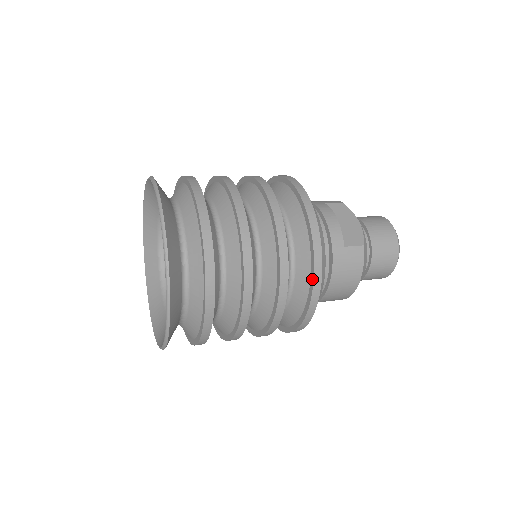
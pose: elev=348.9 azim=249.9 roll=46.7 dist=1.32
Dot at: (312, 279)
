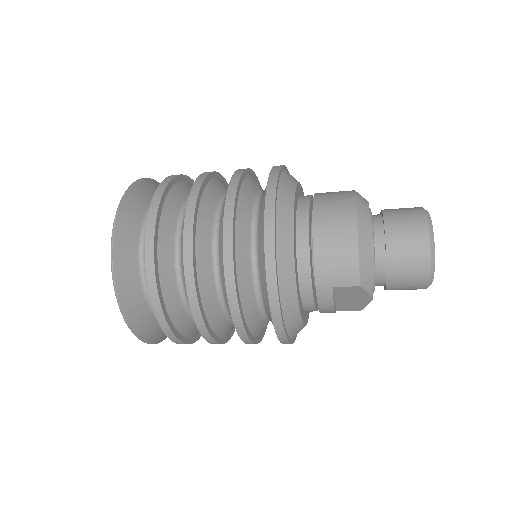
Dot at: occluded
